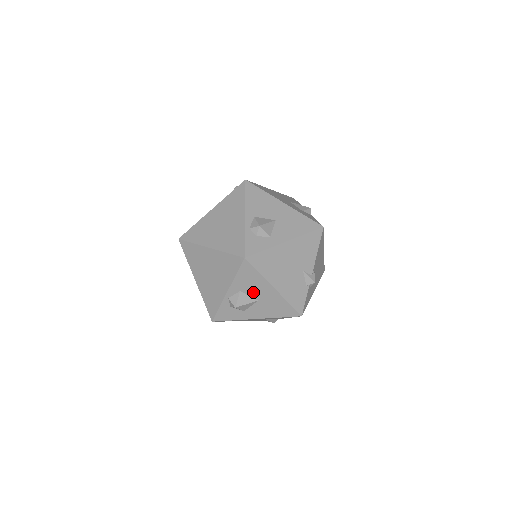
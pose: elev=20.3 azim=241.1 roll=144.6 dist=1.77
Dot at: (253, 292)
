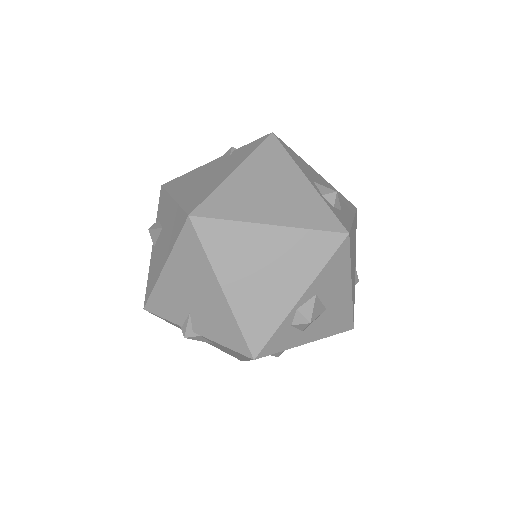
Dot at: (328, 295)
